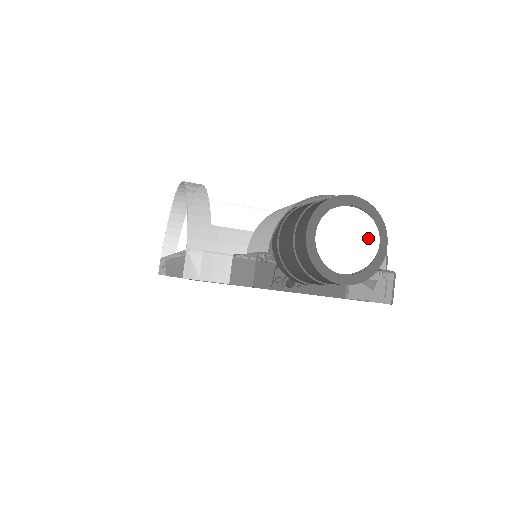
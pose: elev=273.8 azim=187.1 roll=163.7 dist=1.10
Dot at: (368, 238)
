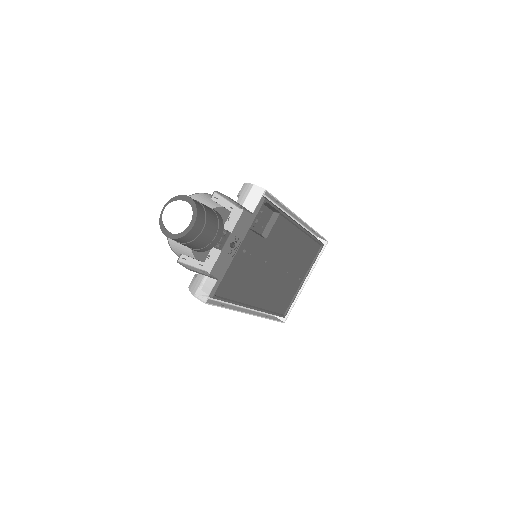
Dot at: (171, 209)
